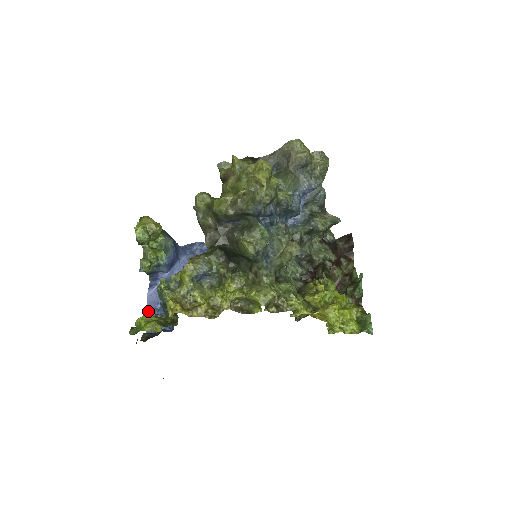
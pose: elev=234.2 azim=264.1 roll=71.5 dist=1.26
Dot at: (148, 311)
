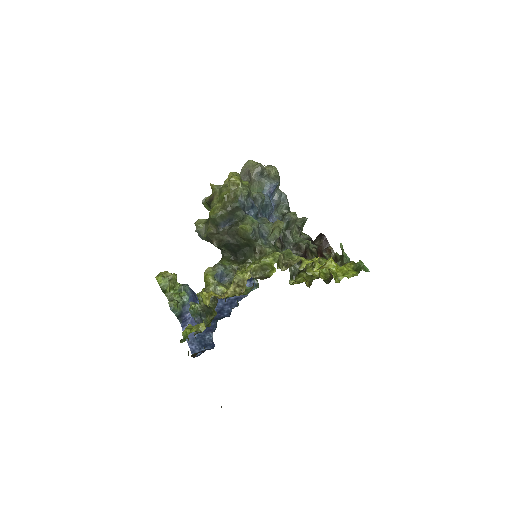
Dot at: occluded
